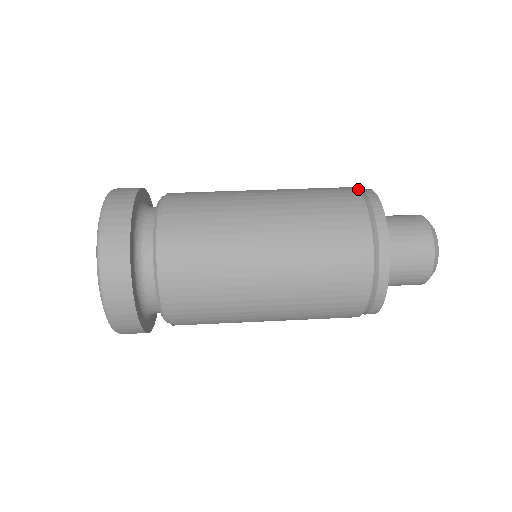
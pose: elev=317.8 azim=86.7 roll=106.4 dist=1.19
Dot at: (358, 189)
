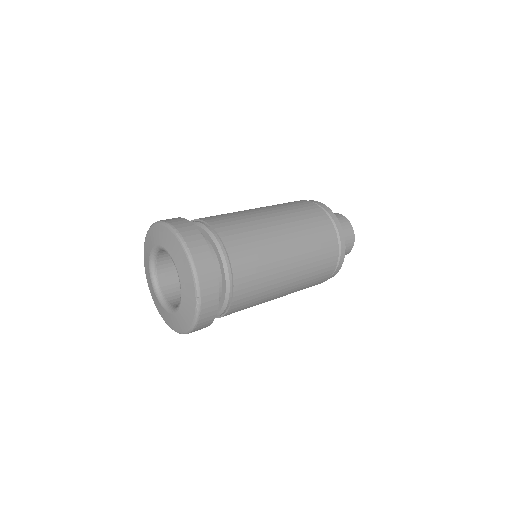
Dot at: (314, 202)
